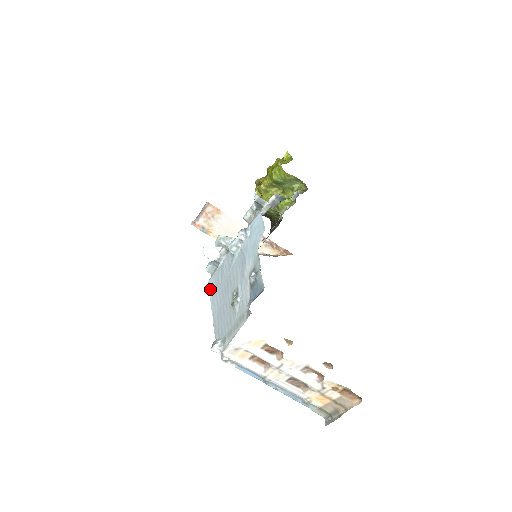
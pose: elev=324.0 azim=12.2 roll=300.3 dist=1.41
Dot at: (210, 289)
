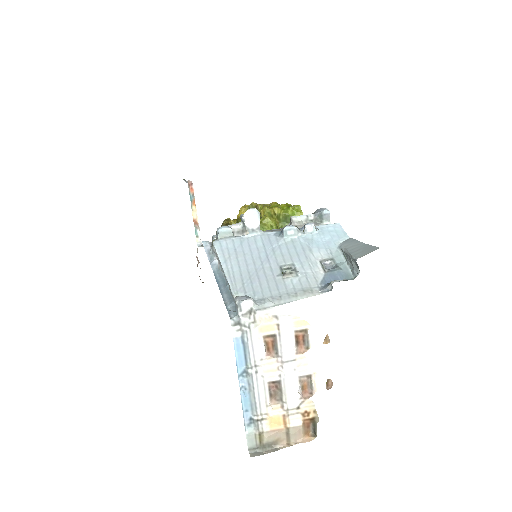
Dot at: (219, 249)
